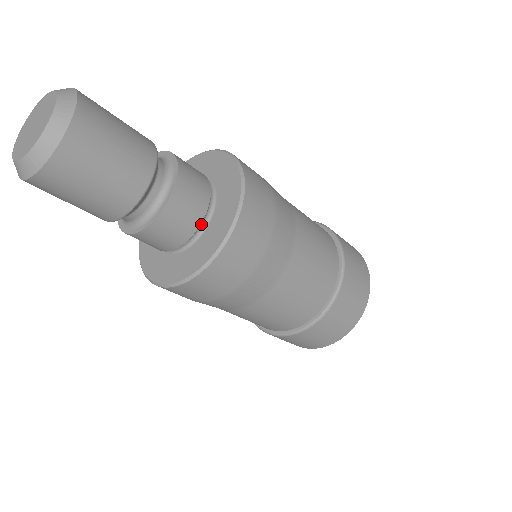
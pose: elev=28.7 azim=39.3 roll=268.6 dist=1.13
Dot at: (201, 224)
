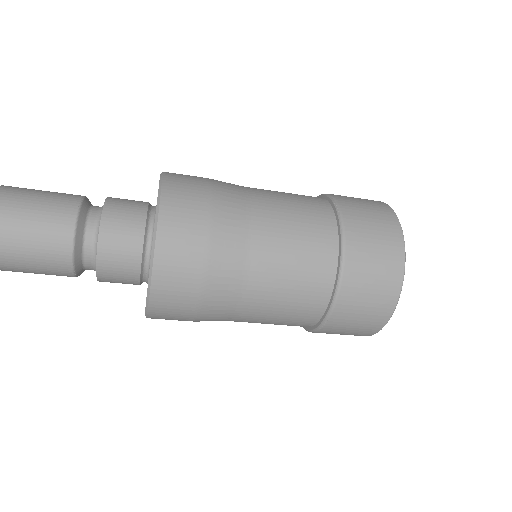
Dot at: (143, 272)
